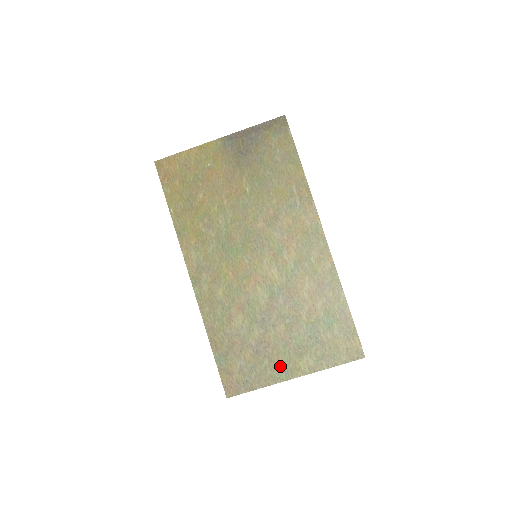
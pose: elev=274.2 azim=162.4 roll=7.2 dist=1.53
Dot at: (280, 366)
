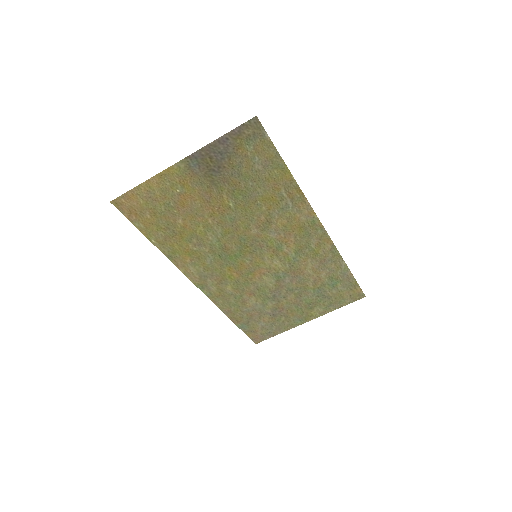
Dot at: (295, 318)
